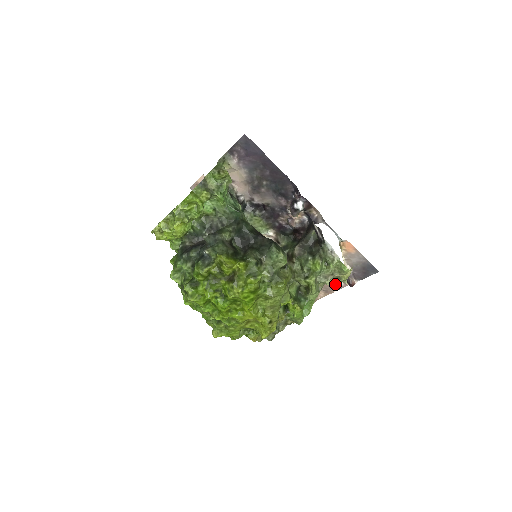
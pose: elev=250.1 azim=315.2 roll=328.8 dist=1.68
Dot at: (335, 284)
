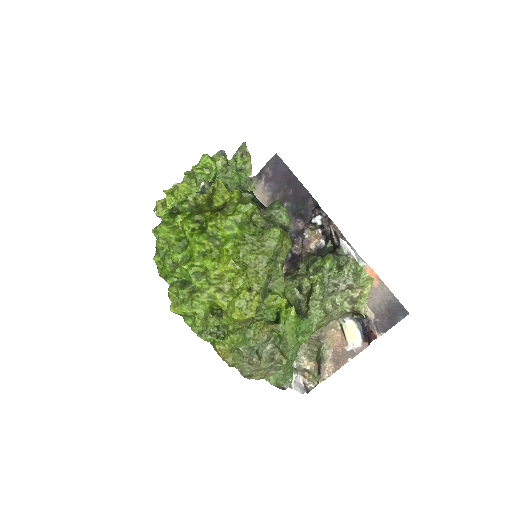
Dot at: (350, 345)
